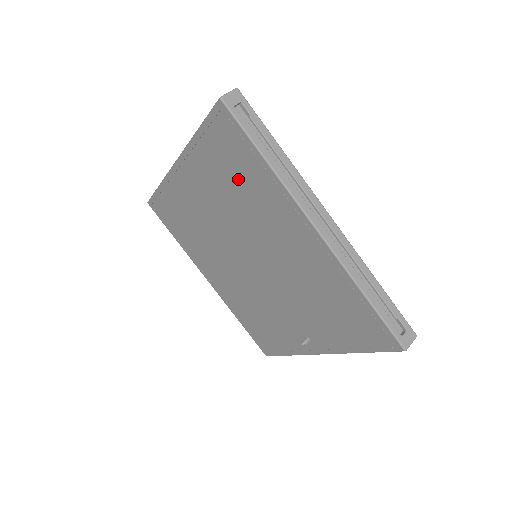
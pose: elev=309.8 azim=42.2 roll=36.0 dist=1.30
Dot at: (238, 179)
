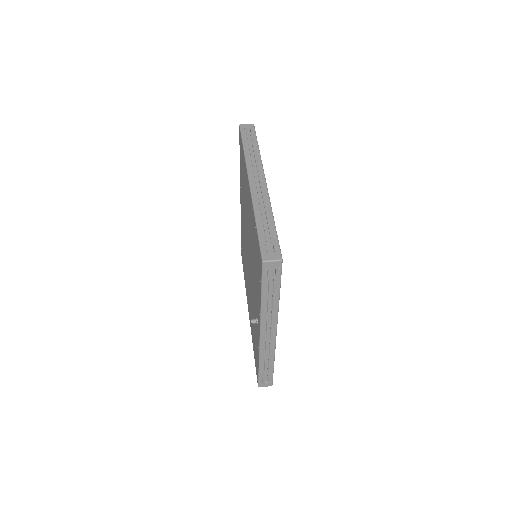
Dot at: (243, 178)
